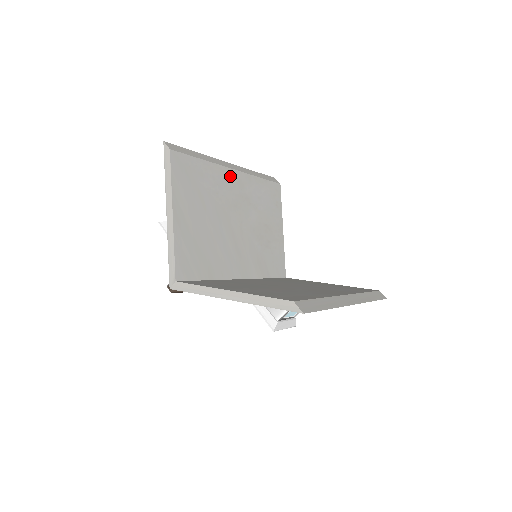
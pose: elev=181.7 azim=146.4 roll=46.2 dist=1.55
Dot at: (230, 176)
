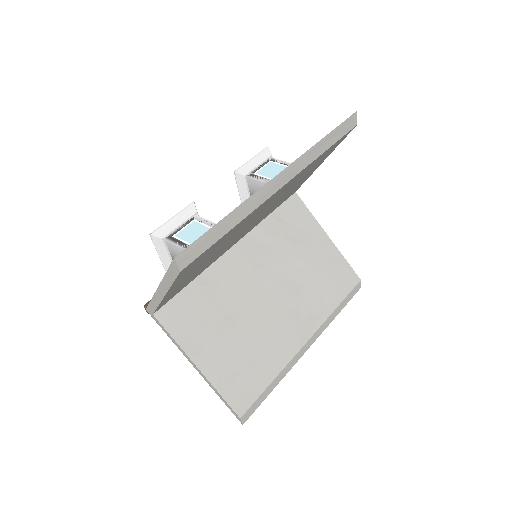
Dot at: (270, 199)
